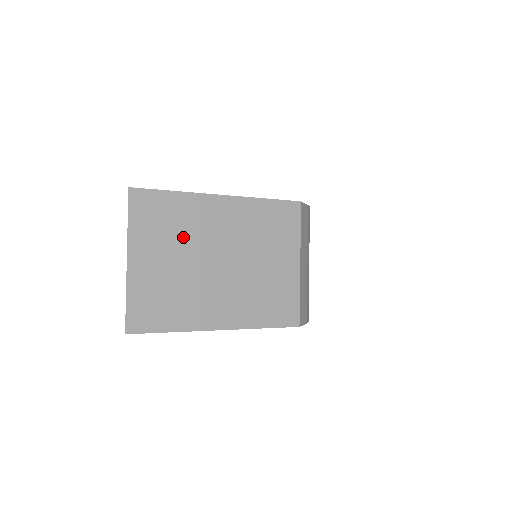
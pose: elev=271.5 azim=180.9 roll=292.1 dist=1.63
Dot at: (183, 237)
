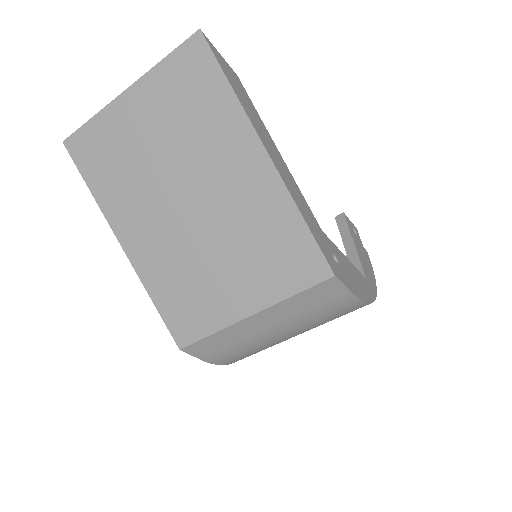
Dot at: (188, 138)
